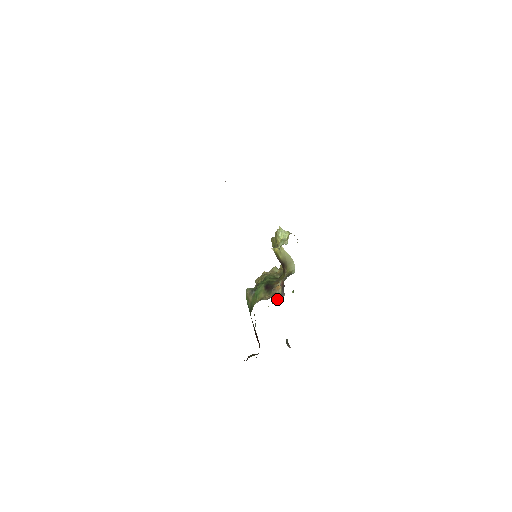
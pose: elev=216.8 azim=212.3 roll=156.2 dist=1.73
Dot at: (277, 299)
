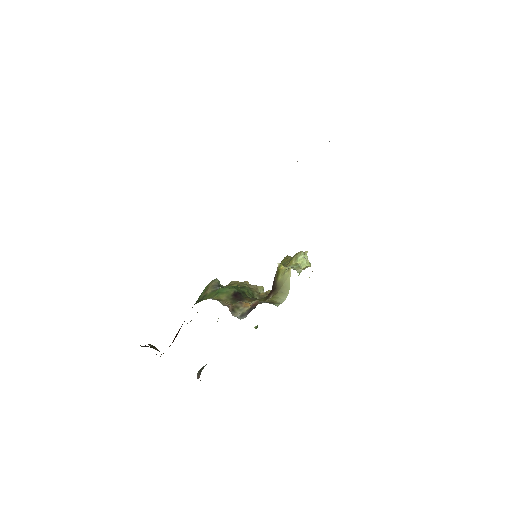
Dot at: (234, 314)
